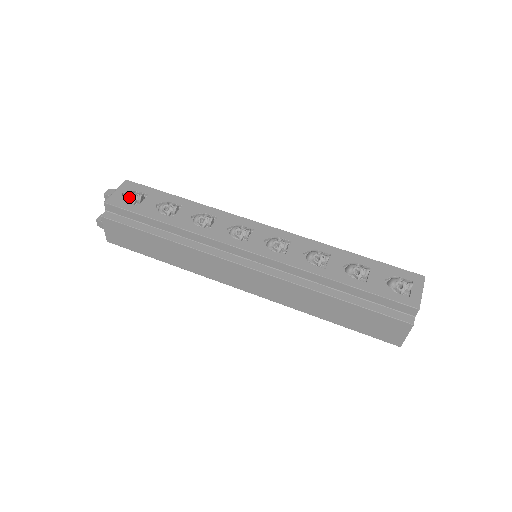
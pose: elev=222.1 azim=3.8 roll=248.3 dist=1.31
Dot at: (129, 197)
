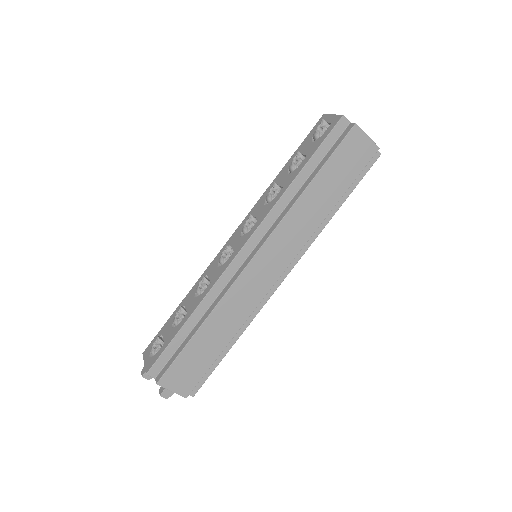
Dot at: (154, 350)
